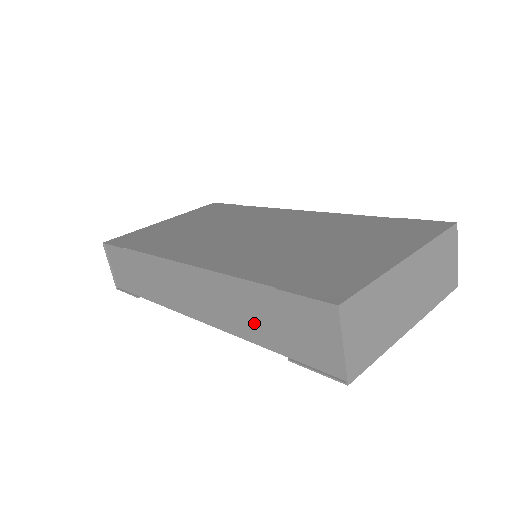
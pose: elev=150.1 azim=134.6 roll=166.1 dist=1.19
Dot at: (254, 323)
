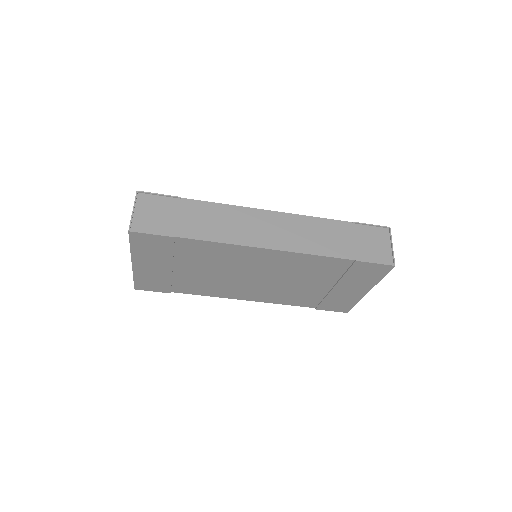
Dot at: (330, 243)
